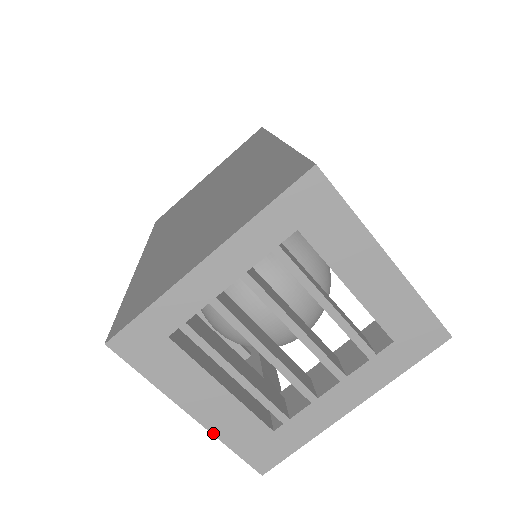
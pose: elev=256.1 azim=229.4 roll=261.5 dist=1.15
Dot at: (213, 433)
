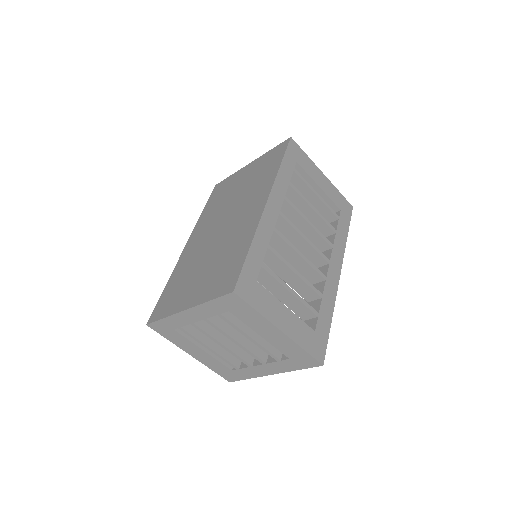
Dot at: (203, 363)
